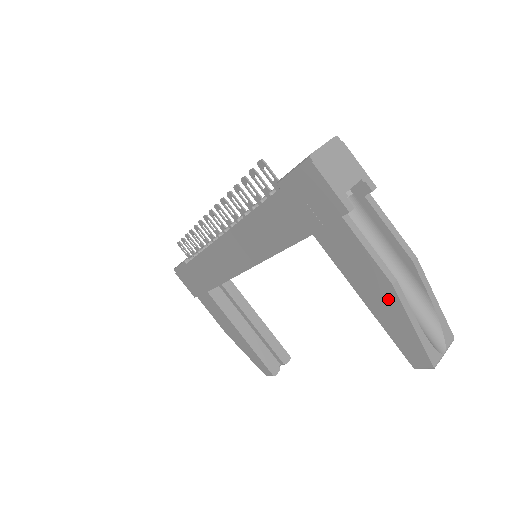
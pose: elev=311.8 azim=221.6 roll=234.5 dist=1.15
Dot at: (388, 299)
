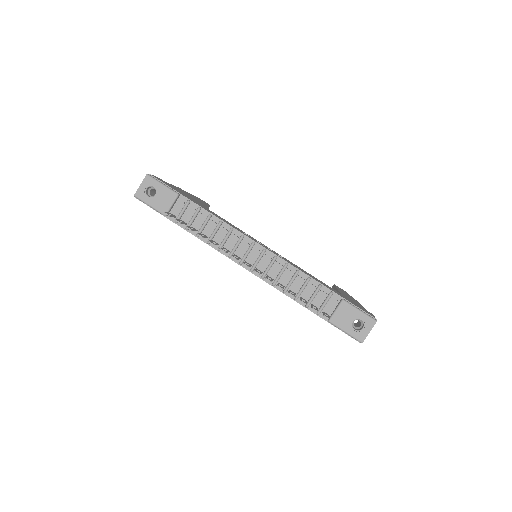
Dot at: occluded
